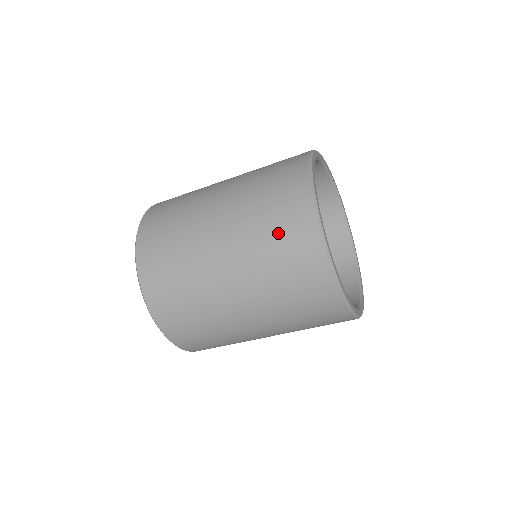
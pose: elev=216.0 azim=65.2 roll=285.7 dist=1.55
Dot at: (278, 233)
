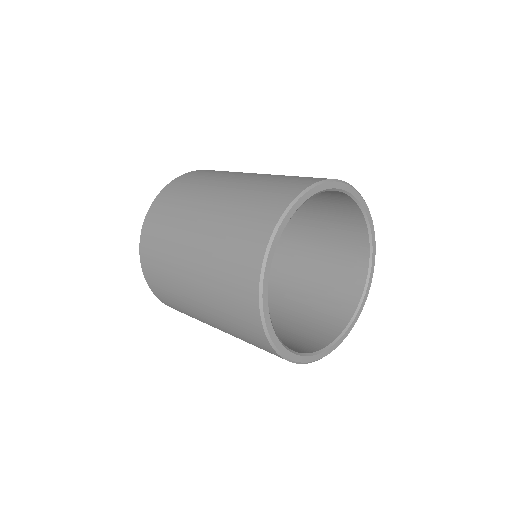
Dot at: (231, 262)
